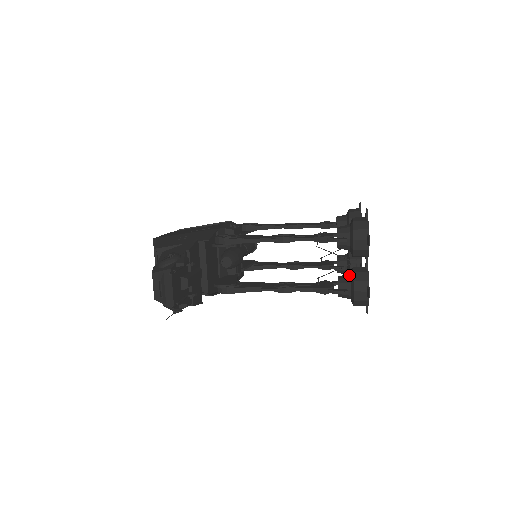
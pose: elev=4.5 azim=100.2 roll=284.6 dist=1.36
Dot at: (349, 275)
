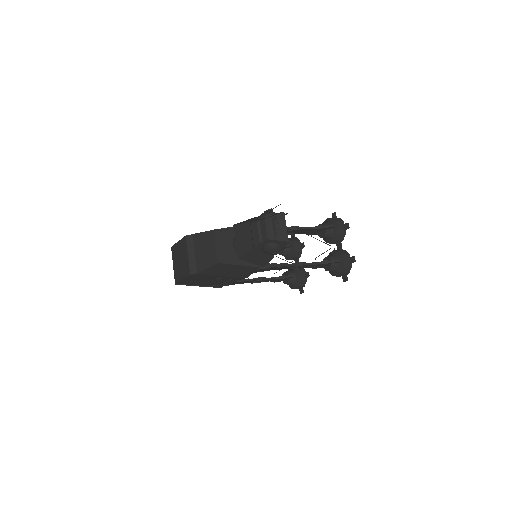
Dot at: (333, 255)
